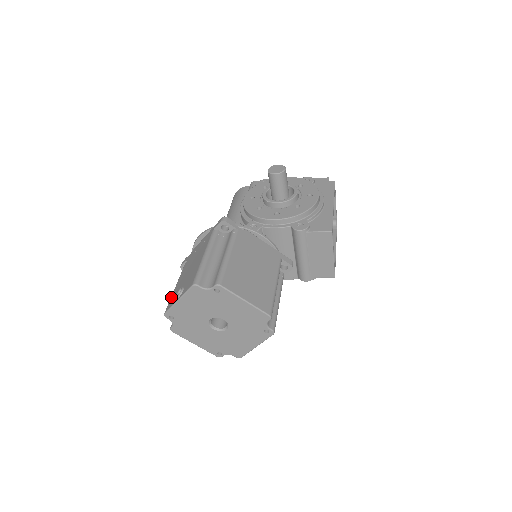
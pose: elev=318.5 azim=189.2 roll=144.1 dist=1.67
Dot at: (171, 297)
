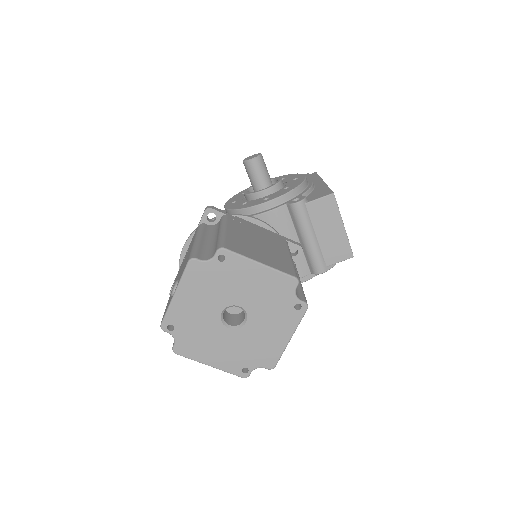
Dot at: (165, 309)
